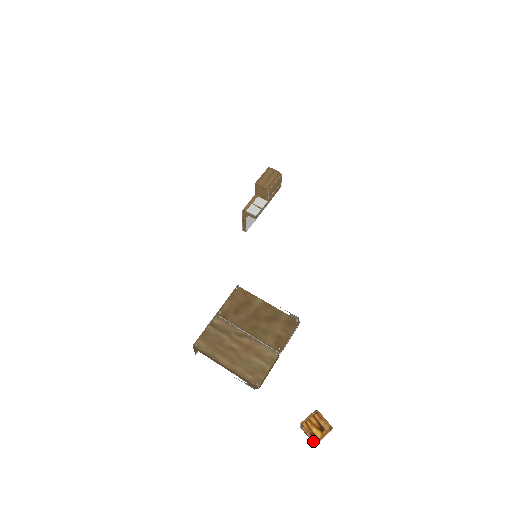
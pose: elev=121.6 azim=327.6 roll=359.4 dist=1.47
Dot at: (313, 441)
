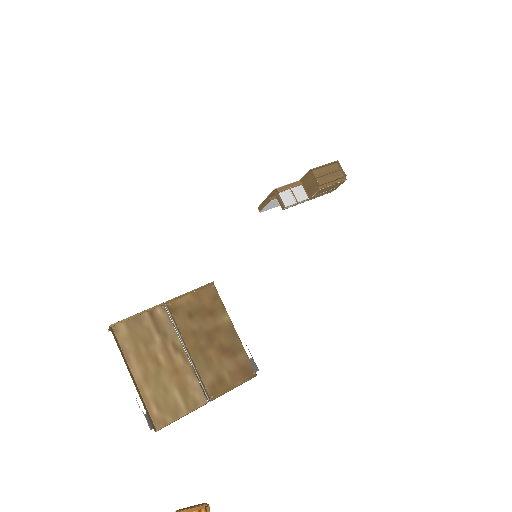
Dot at: out of frame
